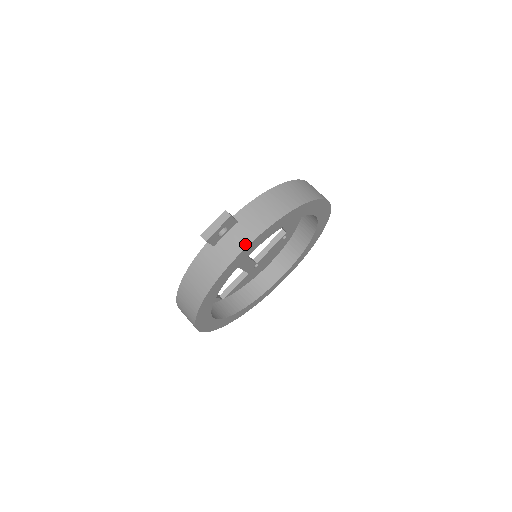
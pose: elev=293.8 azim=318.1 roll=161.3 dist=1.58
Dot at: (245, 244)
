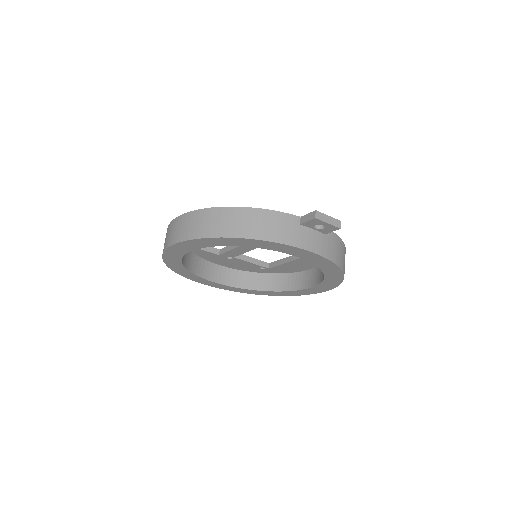
Dot at: (317, 251)
